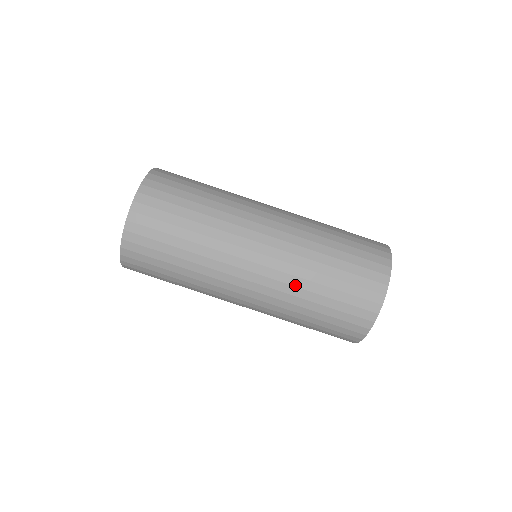
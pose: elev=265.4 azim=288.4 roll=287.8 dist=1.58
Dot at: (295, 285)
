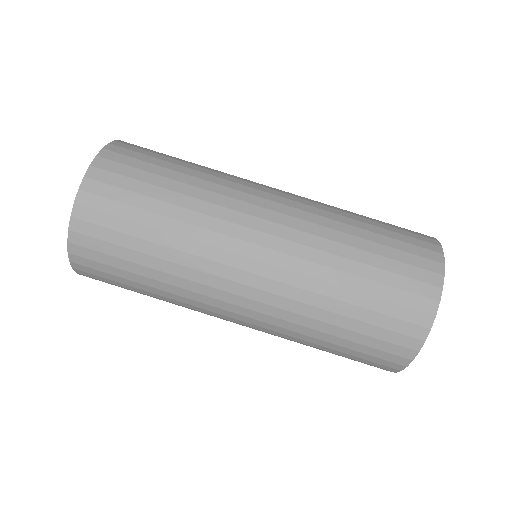
Dot at: (306, 302)
